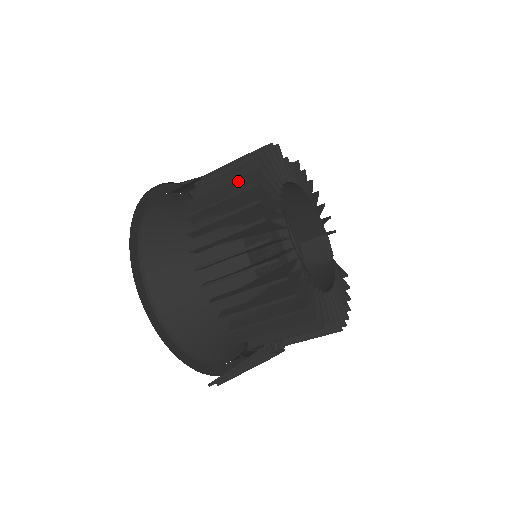
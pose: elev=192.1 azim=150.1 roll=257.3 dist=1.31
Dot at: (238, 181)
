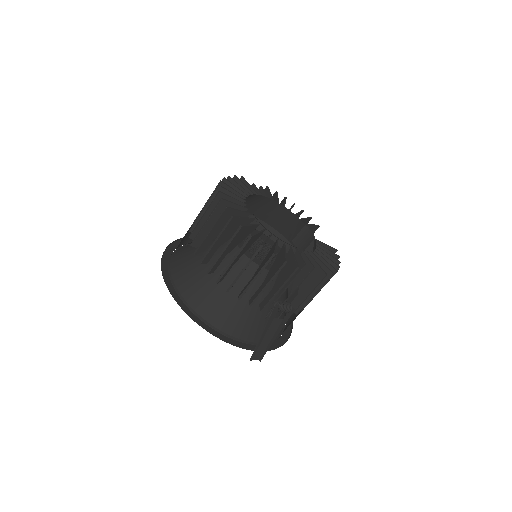
Dot at: (211, 199)
